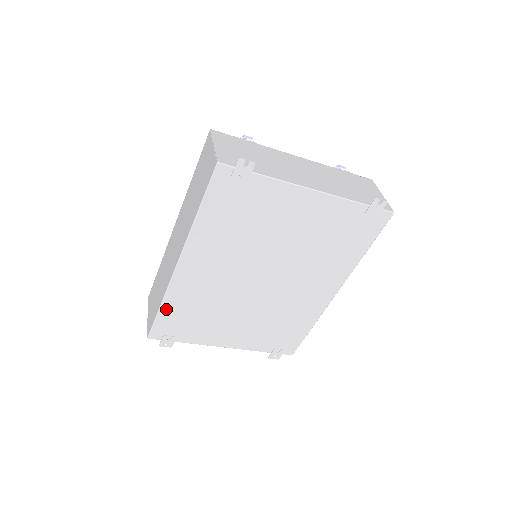
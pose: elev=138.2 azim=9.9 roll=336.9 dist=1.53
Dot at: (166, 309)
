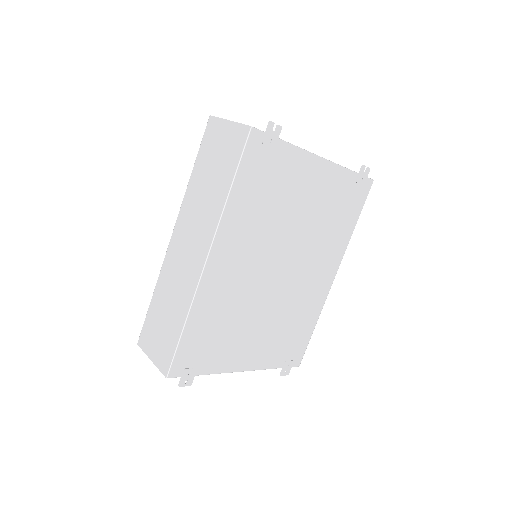
Dot at: (190, 328)
